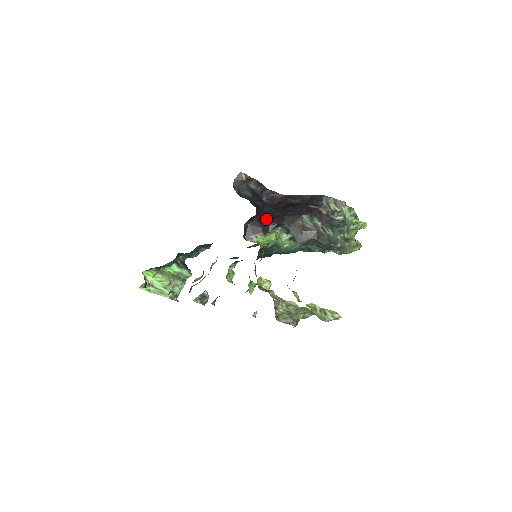
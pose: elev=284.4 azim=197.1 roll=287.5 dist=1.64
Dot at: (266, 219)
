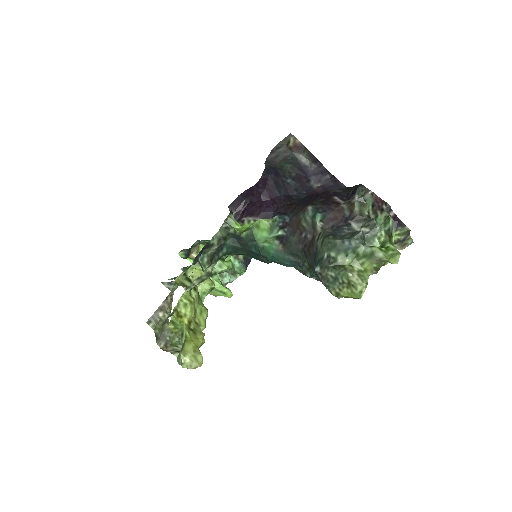
Dot at: (278, 203)
